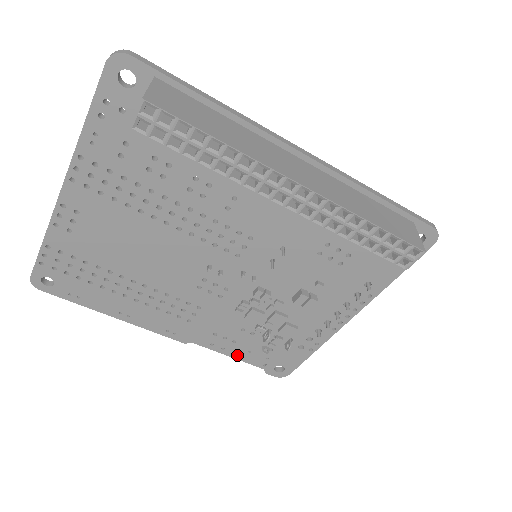
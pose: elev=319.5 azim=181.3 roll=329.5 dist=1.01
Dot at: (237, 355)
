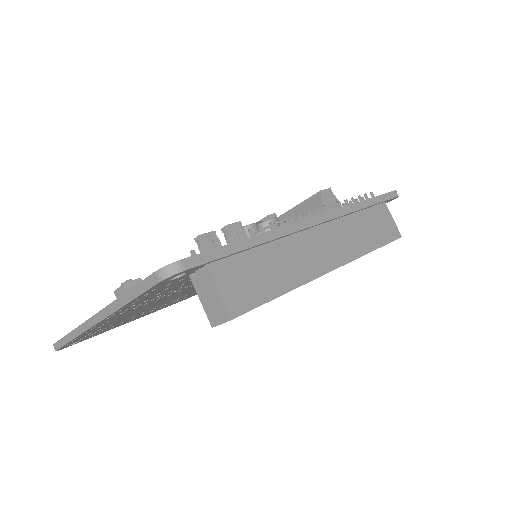
Dot at: occluded
